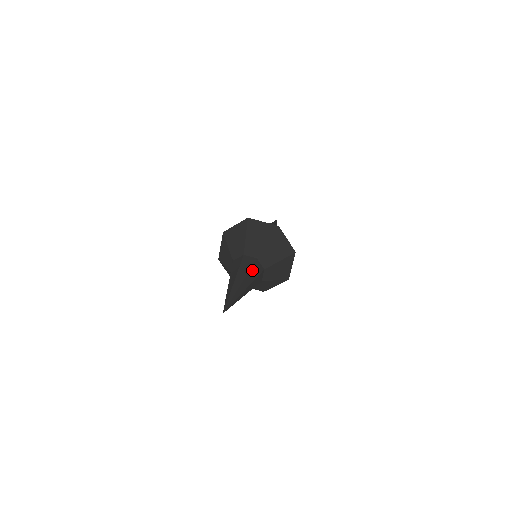
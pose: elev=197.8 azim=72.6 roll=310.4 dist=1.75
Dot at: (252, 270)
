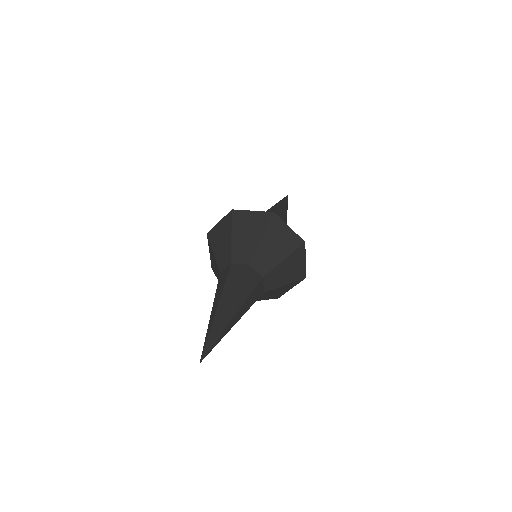
Dot at: (243, 284)
